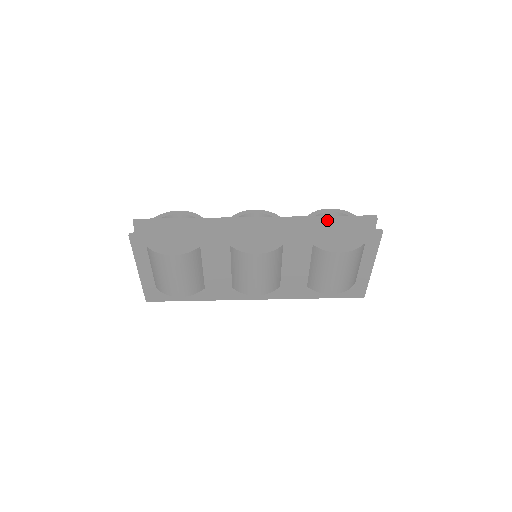
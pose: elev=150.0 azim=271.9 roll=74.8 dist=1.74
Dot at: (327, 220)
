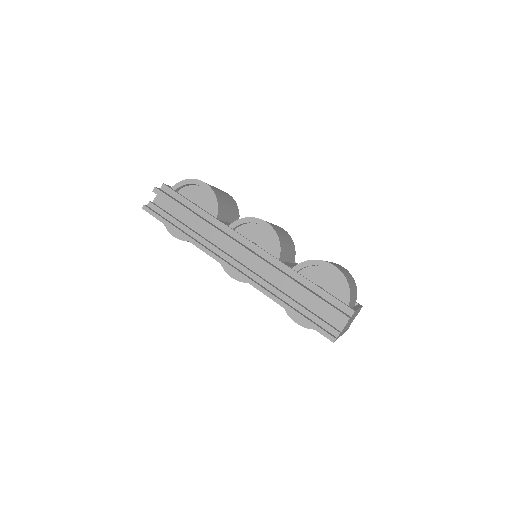
Dot at: (301, 292)
